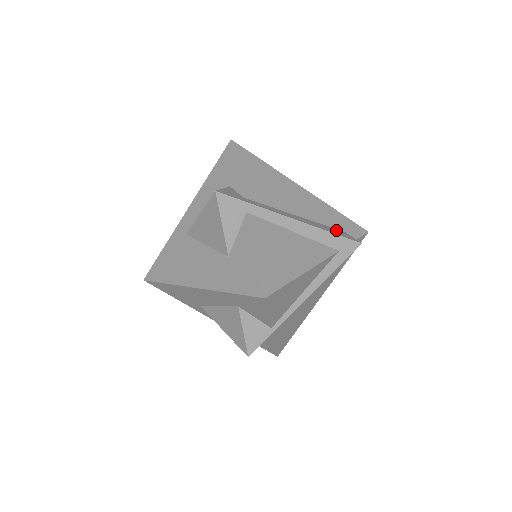
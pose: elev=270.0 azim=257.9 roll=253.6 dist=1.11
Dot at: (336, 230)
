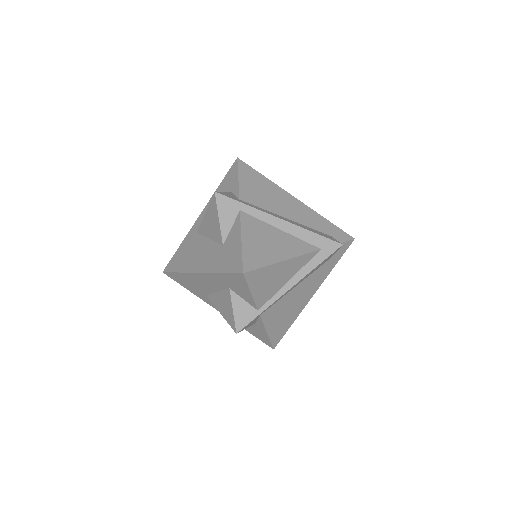
Dot at: (321, 233)
